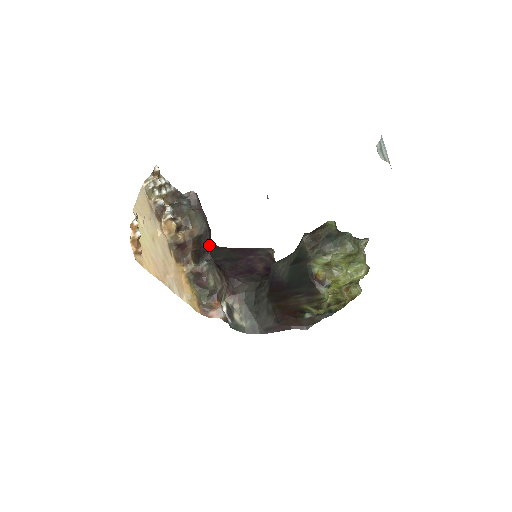
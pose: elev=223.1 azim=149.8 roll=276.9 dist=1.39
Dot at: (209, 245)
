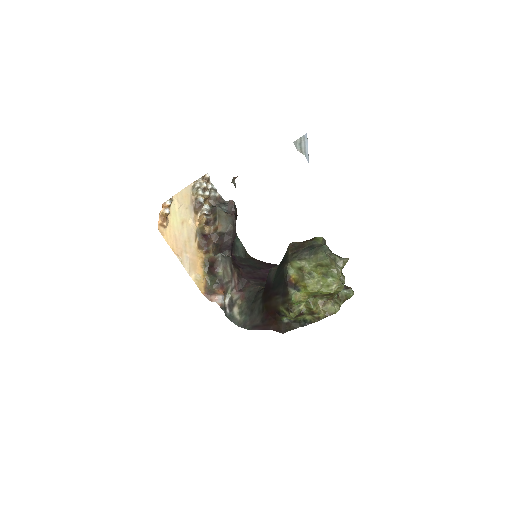
Dot at: (231, 244)
